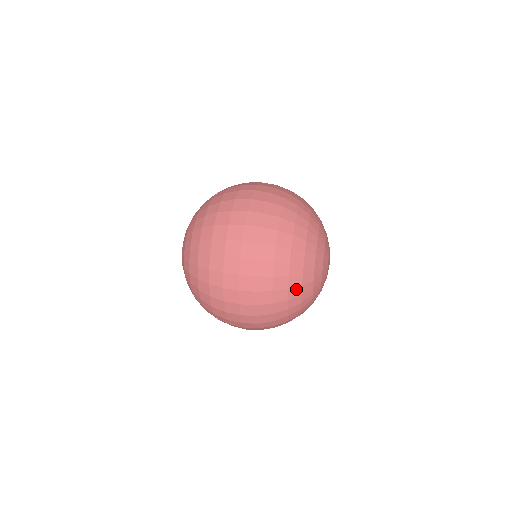
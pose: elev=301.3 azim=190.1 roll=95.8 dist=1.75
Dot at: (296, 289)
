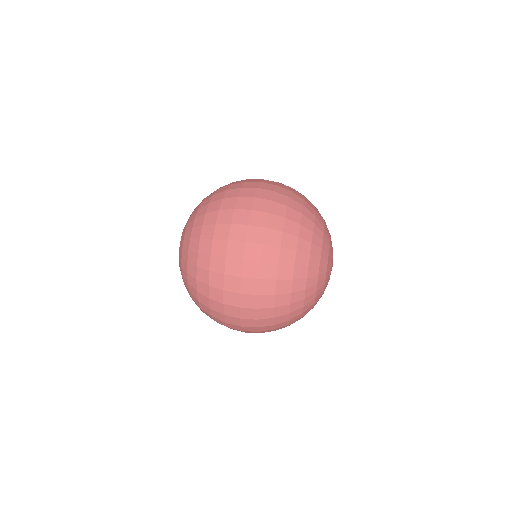
Dot at: (307, 231)
